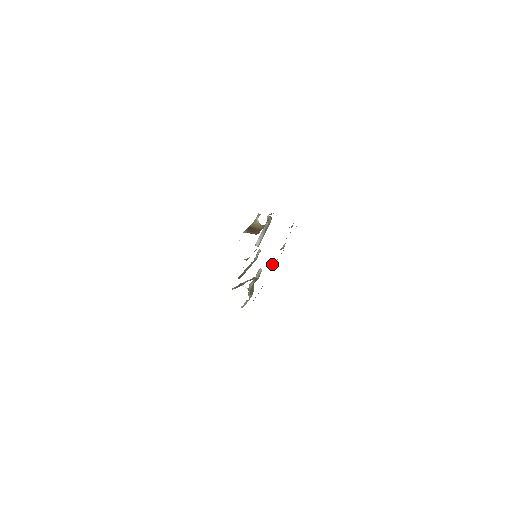
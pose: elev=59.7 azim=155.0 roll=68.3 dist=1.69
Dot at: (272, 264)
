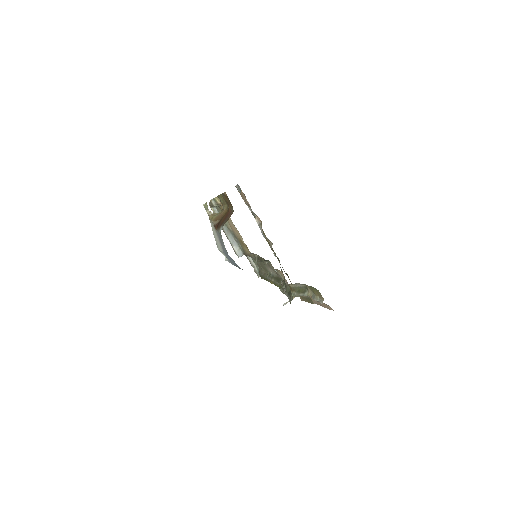
Dot at: occluded
